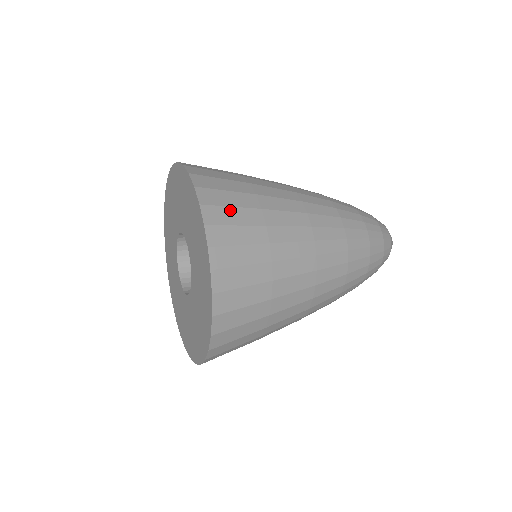
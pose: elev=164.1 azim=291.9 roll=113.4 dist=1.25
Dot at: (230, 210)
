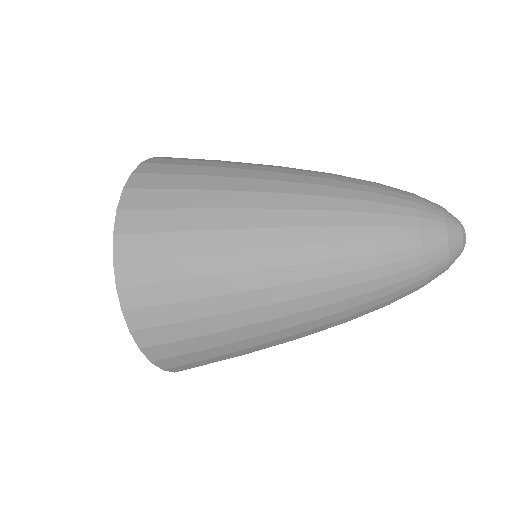
Dot at: occluded
